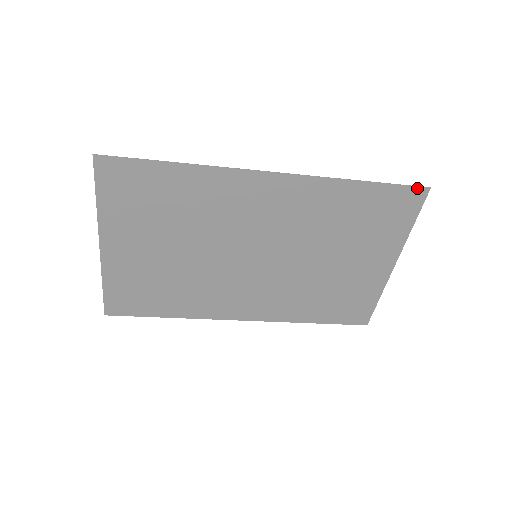
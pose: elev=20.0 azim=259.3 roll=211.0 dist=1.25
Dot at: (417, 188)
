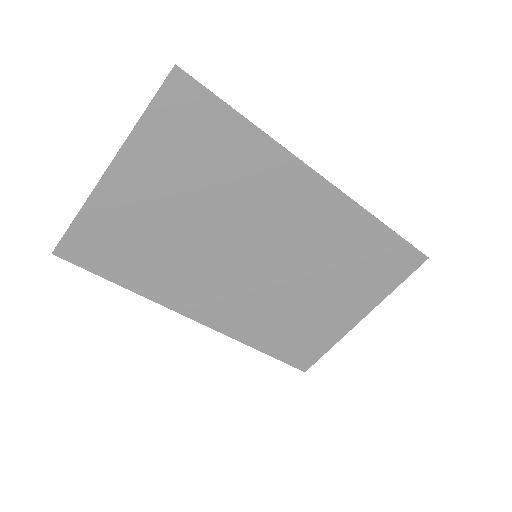
Dot at: (419, 253)
